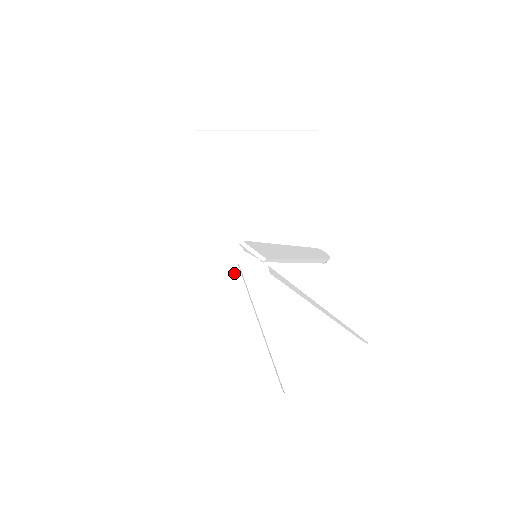
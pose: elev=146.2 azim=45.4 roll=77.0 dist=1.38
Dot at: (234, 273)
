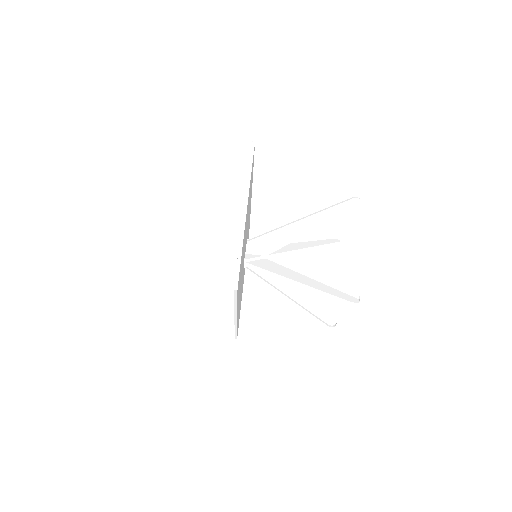
Dot at: (243, 270)
